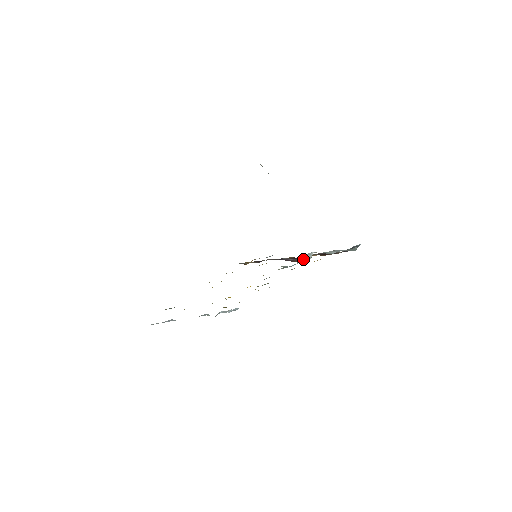
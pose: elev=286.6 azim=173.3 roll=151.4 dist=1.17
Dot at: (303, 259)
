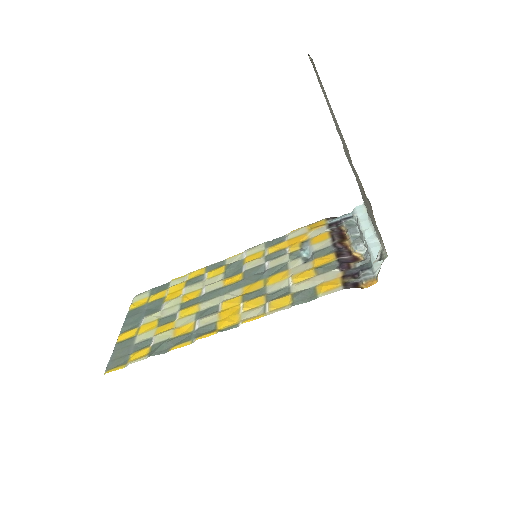
Dot at: (359, 254)
